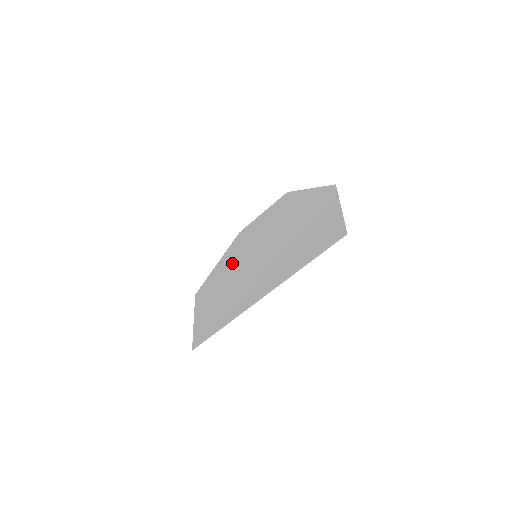
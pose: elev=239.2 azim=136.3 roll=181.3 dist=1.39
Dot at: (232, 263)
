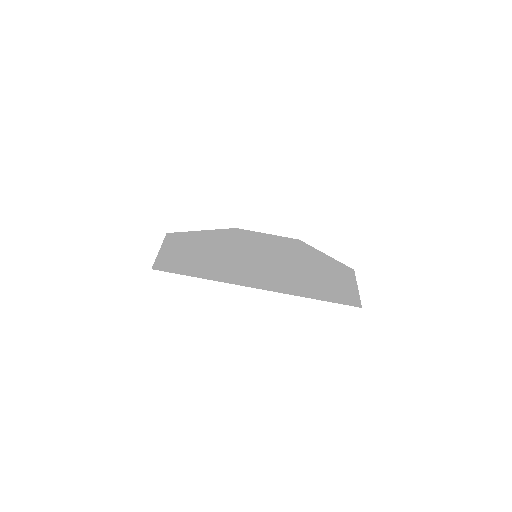
Dot at: (222, 242)
